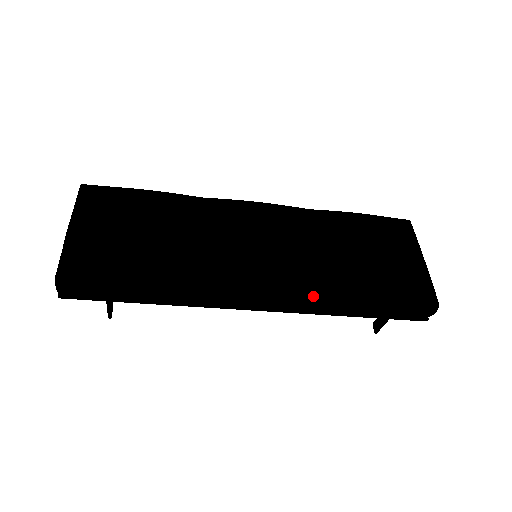
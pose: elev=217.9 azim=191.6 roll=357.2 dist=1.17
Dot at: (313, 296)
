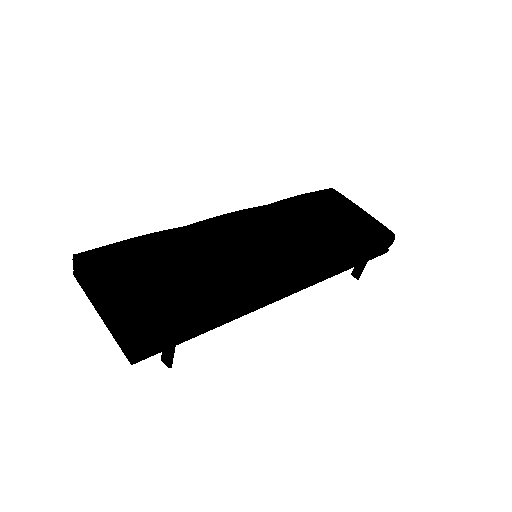
Dot at: (325, 262)
